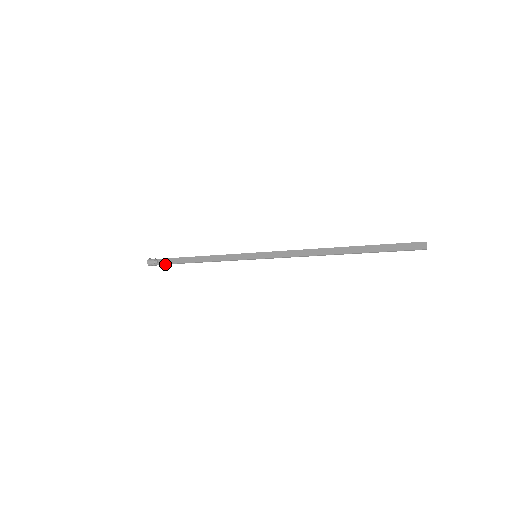
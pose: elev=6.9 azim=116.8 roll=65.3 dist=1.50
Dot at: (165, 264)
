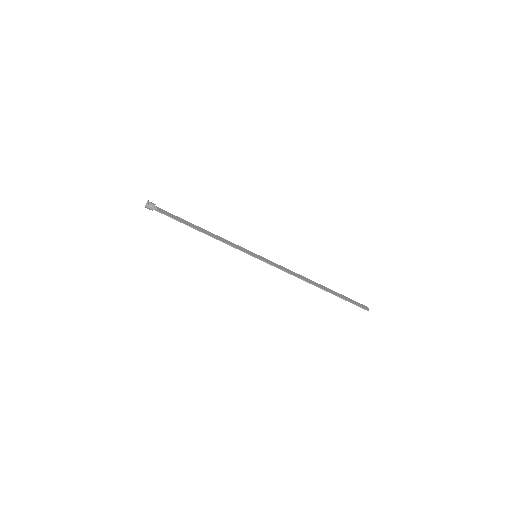
Dot at: occluded
